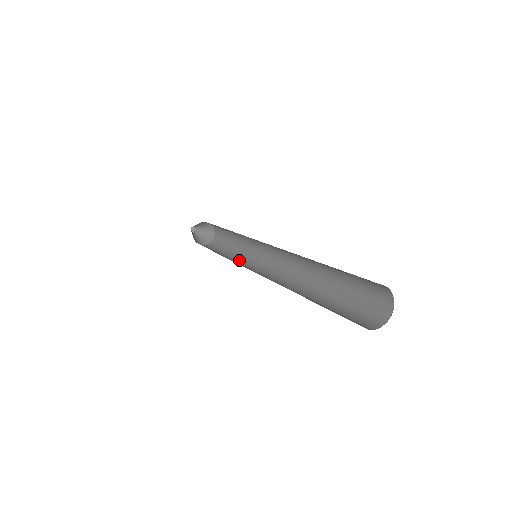
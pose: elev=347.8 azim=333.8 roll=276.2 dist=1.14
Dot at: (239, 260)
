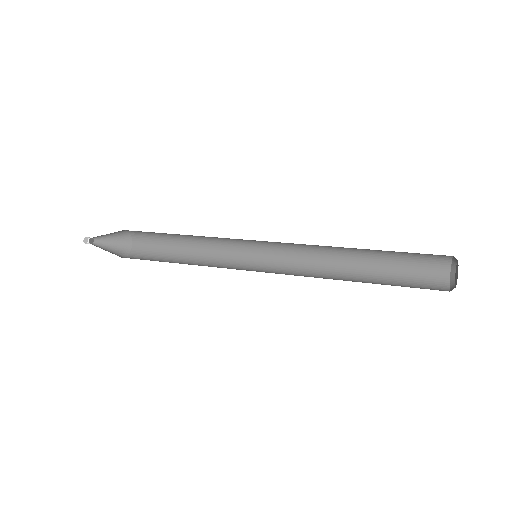
Dot at: (211, 266)
